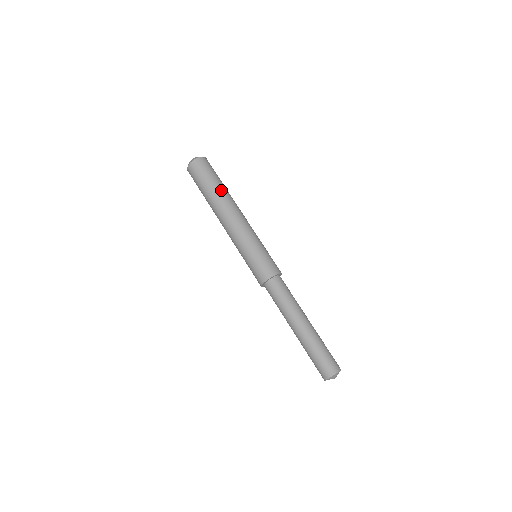
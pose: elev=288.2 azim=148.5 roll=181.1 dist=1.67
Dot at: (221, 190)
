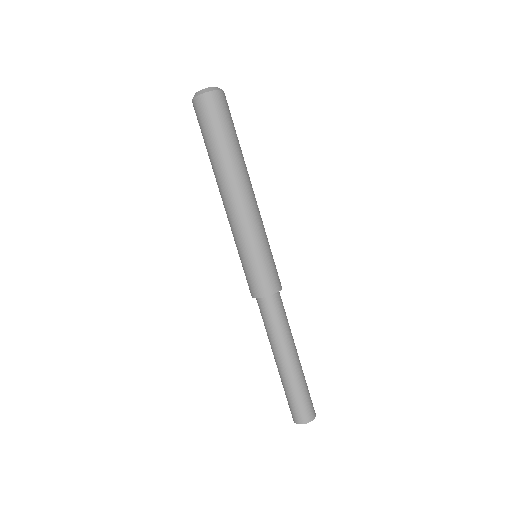
Dot at: (225, 156)
